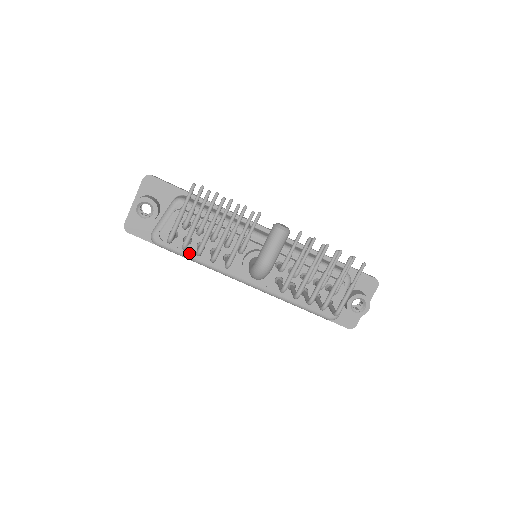
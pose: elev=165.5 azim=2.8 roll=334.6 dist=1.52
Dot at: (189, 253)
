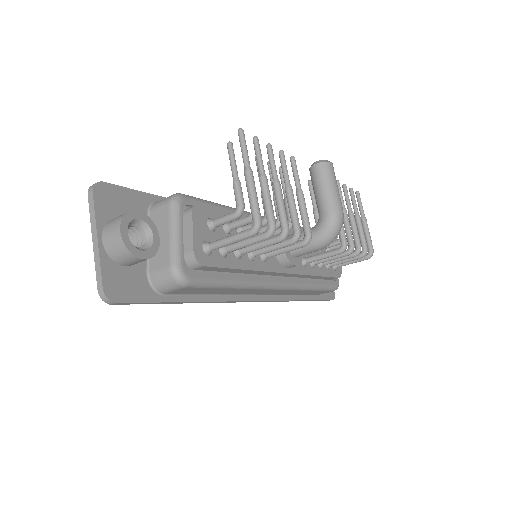
Dot at: (226, 274)
